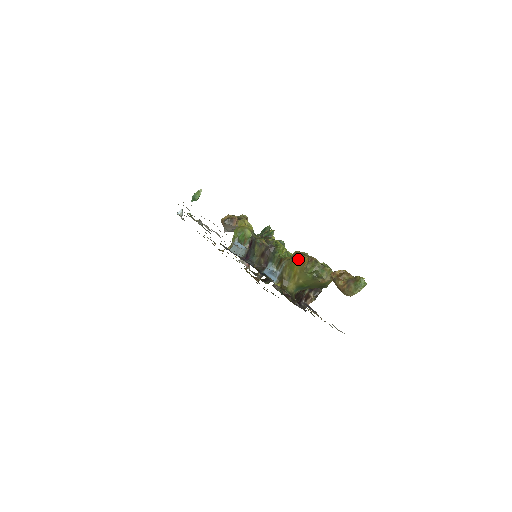
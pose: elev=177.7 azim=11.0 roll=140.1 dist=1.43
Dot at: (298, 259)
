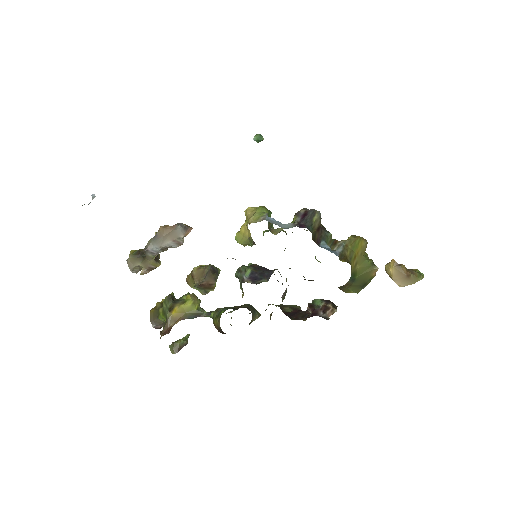
Dot at: (363, 239)
